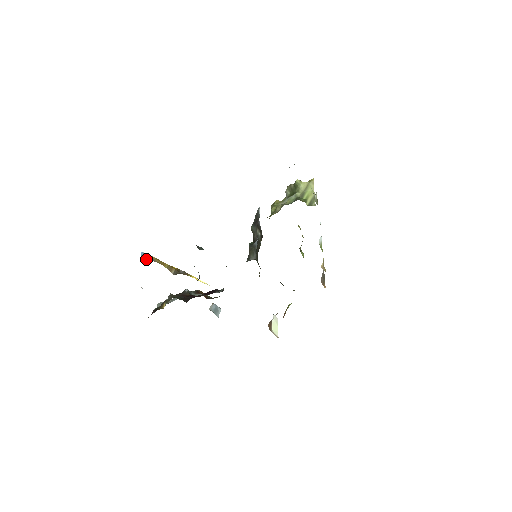
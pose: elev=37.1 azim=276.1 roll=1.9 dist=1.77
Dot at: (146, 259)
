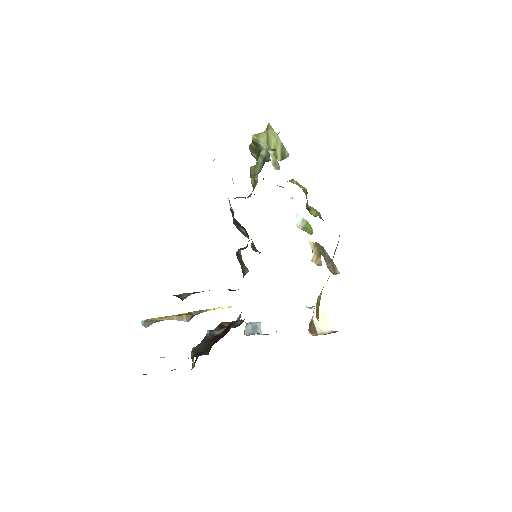
Dot at: occluded
